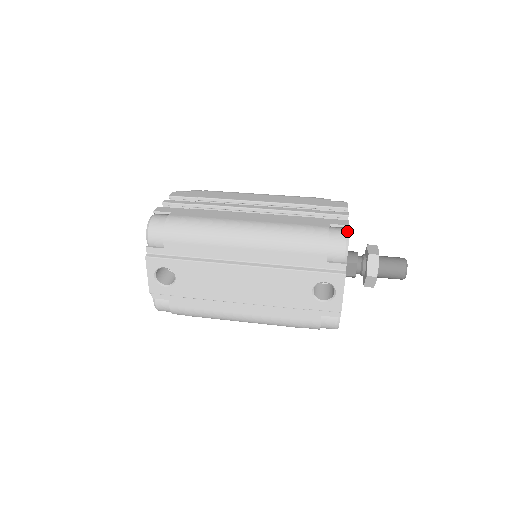
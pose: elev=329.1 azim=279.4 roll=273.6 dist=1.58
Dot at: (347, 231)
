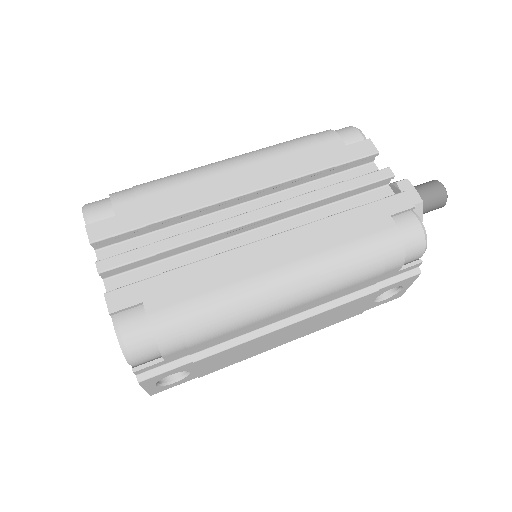
Dot at: (420, 221)
